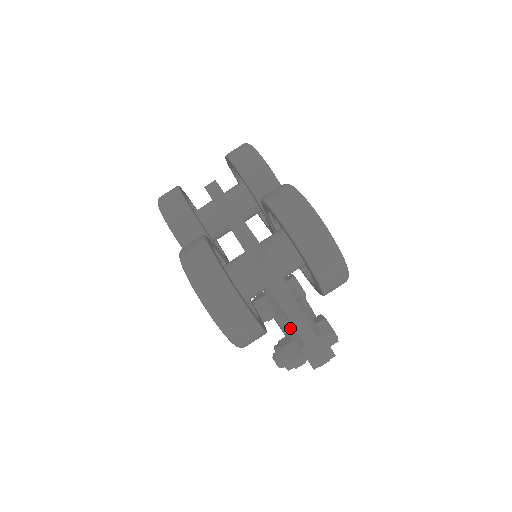
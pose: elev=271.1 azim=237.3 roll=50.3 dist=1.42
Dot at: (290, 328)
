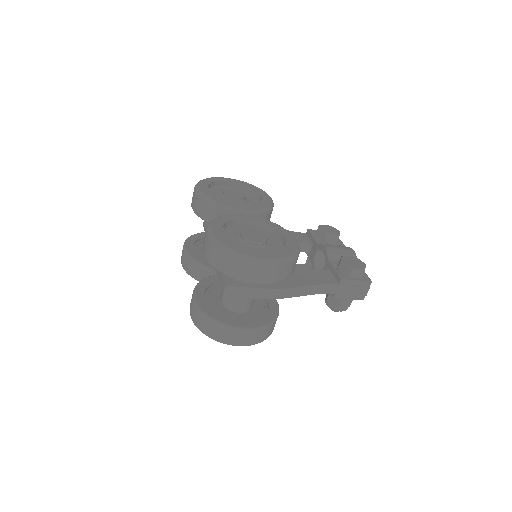
Dot at: occluded
